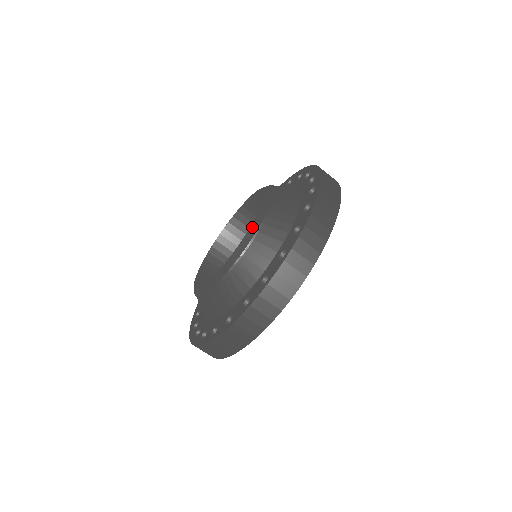
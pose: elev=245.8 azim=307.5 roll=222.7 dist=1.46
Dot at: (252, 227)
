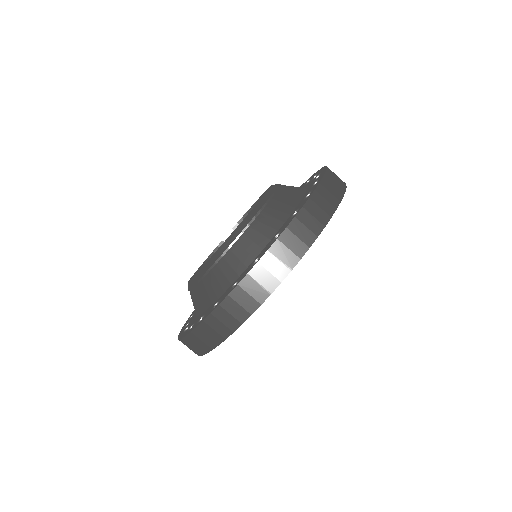
Dot at: (225, 242)
